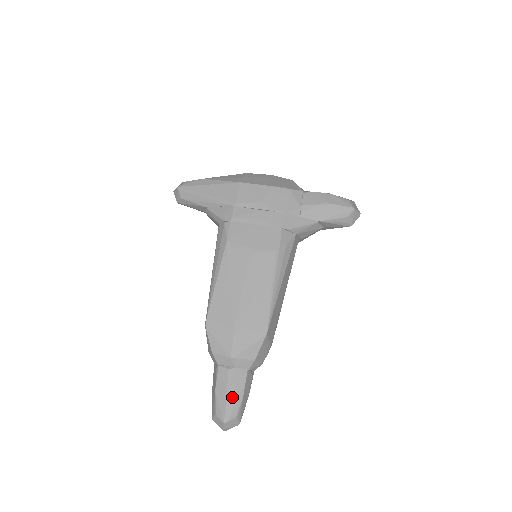
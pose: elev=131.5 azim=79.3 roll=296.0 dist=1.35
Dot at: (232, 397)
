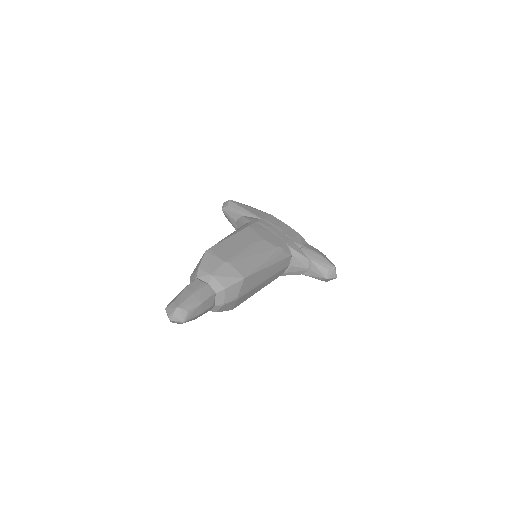
Dot at: (195, 297)
